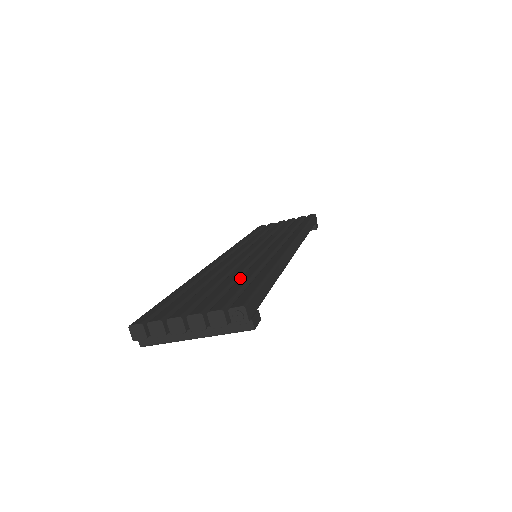
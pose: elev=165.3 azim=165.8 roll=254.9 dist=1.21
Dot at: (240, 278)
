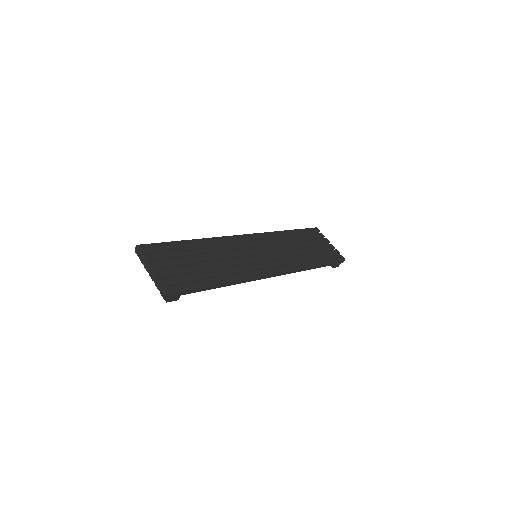
Dot at: (205, 270)
